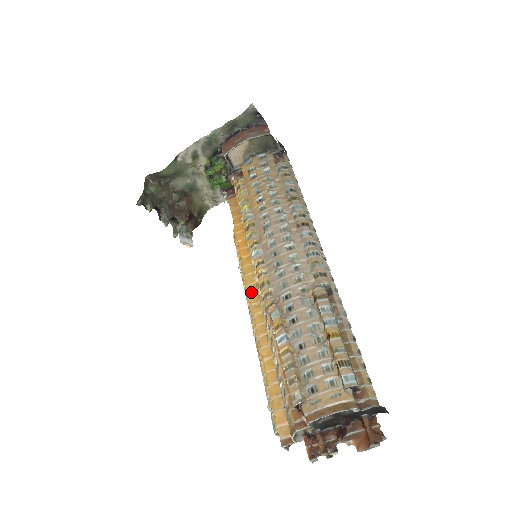
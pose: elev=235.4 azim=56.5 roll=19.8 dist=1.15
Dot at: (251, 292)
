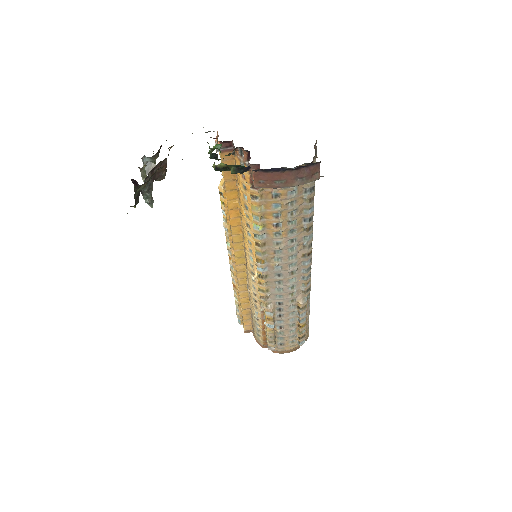
Dot at: (237, 257)
